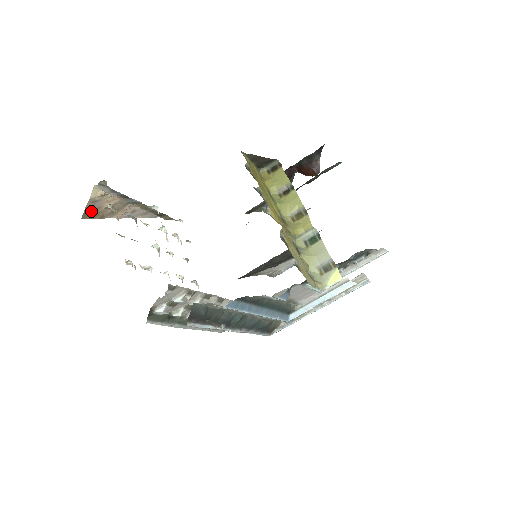
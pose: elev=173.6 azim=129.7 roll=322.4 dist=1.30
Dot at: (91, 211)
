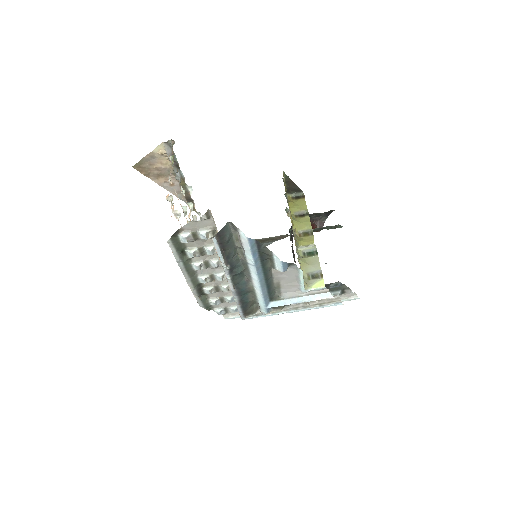
Dot at: (144, 164)
